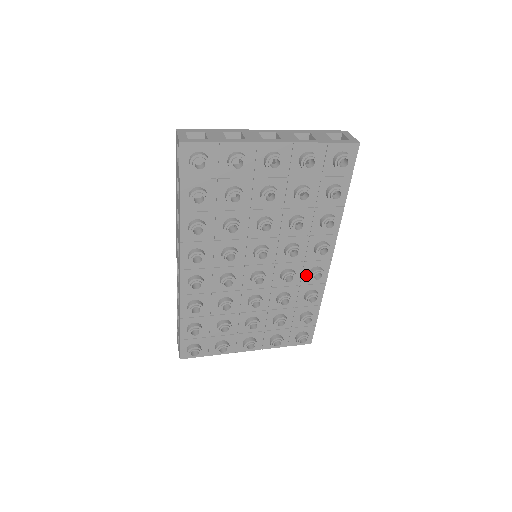
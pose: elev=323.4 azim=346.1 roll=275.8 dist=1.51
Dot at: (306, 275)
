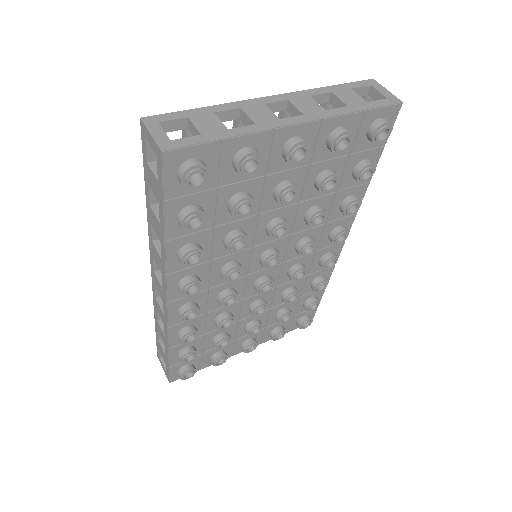
Dot at: (315, 264)
